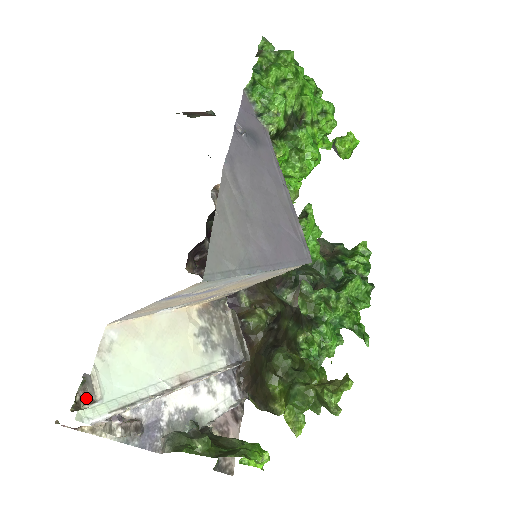
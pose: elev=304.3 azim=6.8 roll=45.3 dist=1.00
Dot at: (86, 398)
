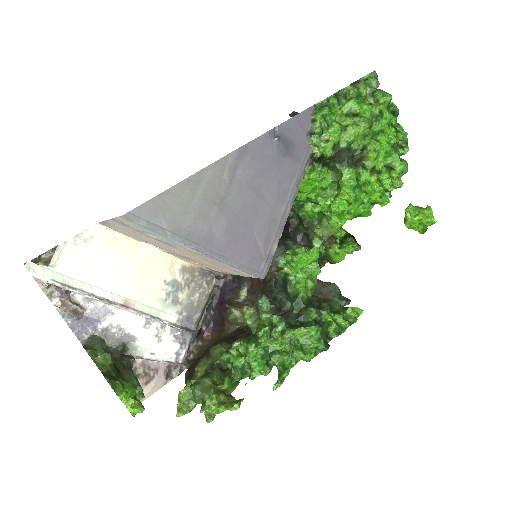
Dot at: (48, 260)
